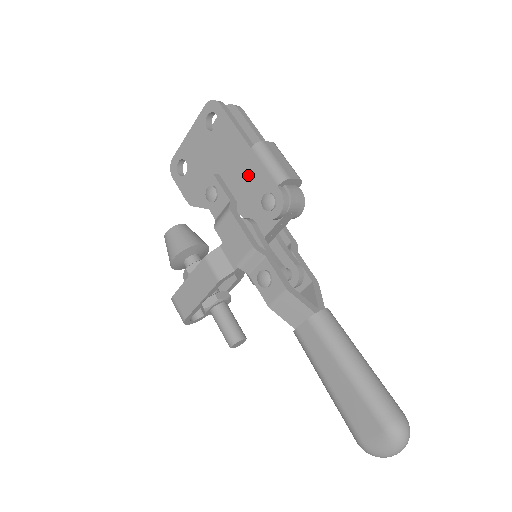
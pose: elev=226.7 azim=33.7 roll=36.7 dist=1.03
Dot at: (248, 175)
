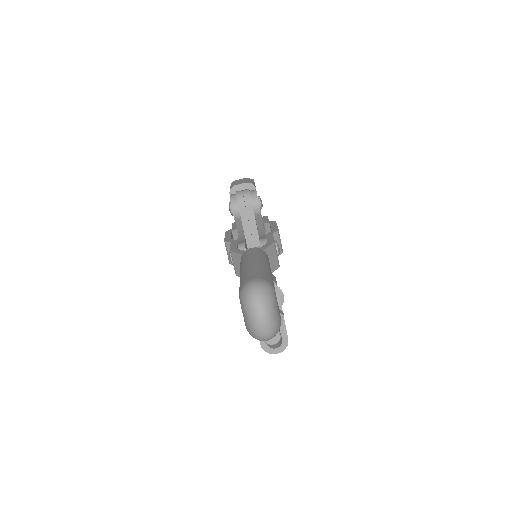
Dot at: occluded
